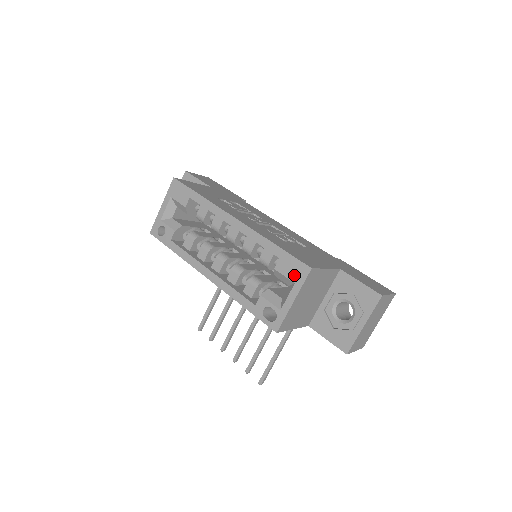
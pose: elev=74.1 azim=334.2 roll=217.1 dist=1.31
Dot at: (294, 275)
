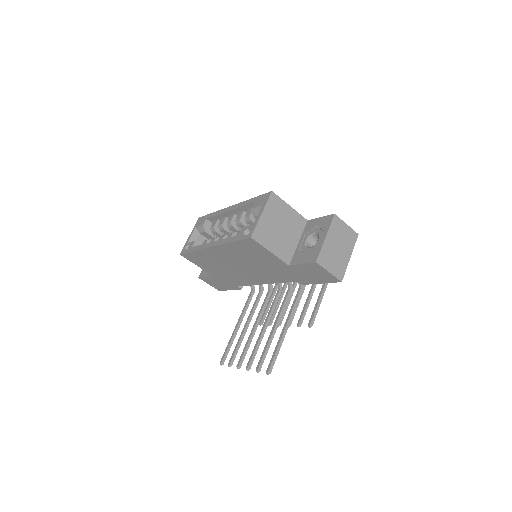
Dot at: (262, 202)
